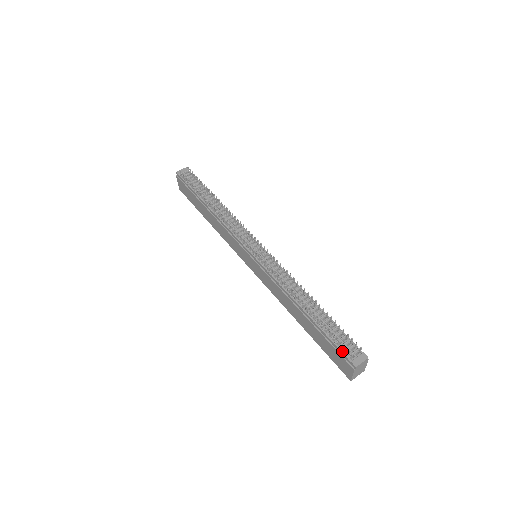
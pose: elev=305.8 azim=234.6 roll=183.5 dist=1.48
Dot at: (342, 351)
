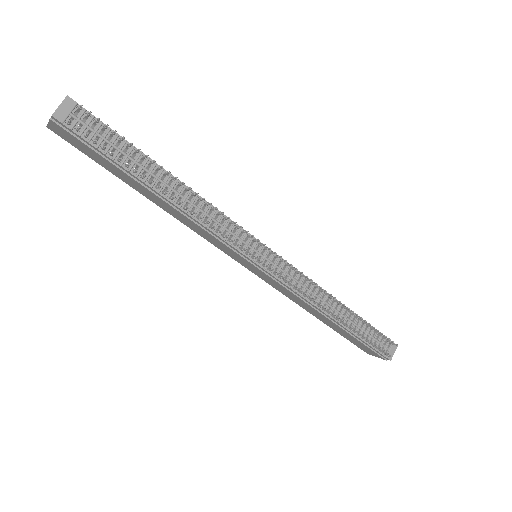
Dot at: (378, 351)
